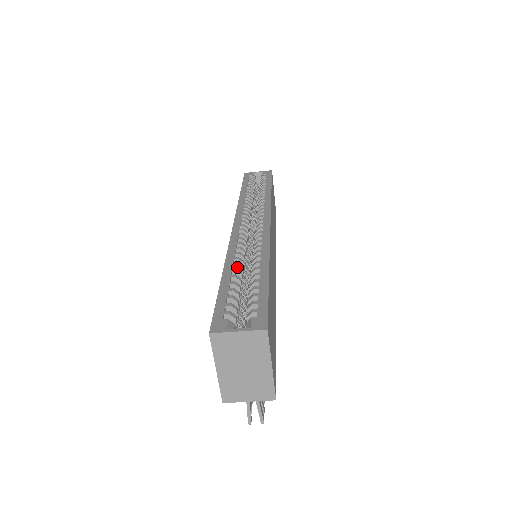
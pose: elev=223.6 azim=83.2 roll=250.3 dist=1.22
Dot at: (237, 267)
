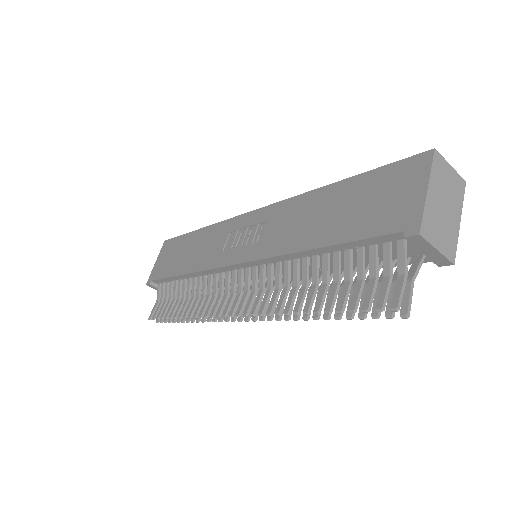
Dot at: occluded
